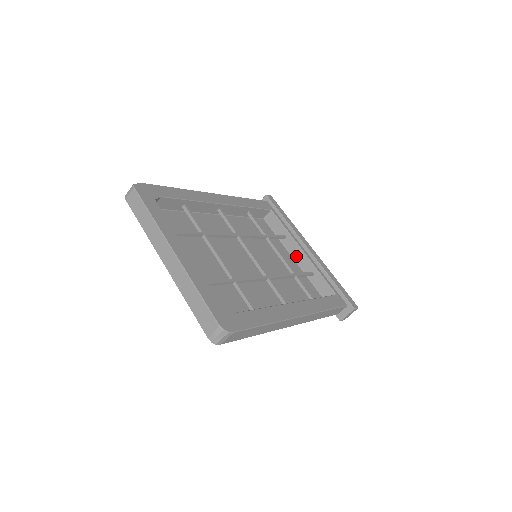
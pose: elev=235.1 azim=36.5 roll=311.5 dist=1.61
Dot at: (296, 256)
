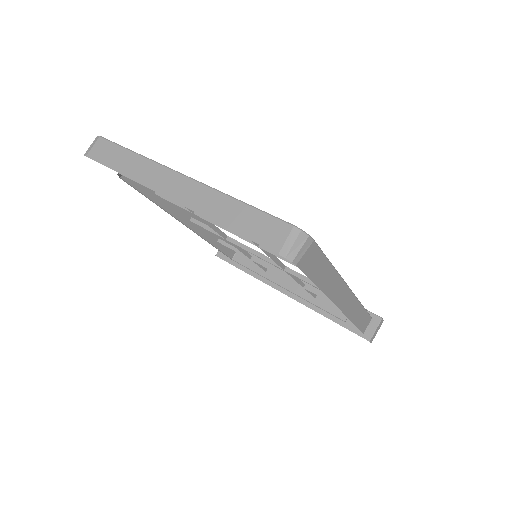
Dot at: (287, 284)
